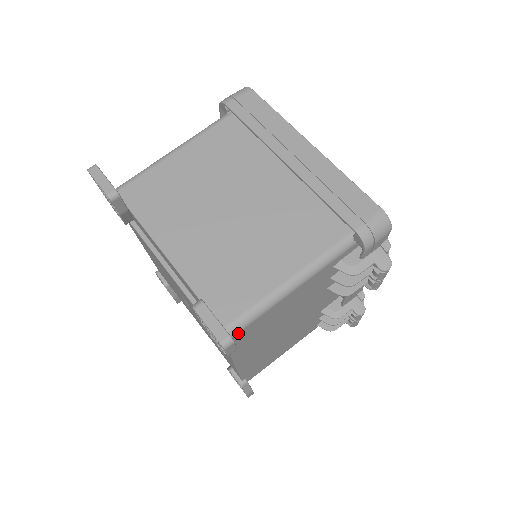
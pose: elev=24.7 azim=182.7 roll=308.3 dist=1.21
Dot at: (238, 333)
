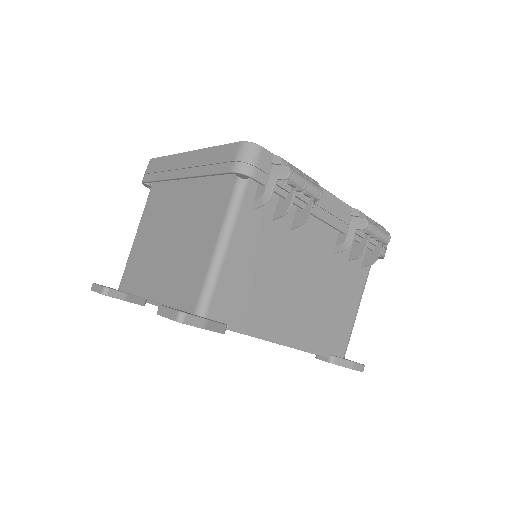
Dot at: (209, 309)
